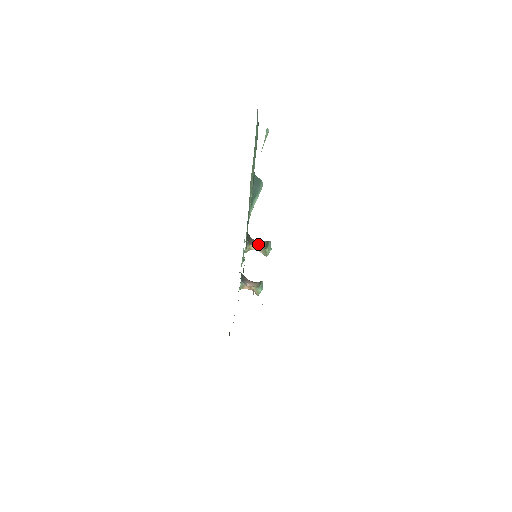
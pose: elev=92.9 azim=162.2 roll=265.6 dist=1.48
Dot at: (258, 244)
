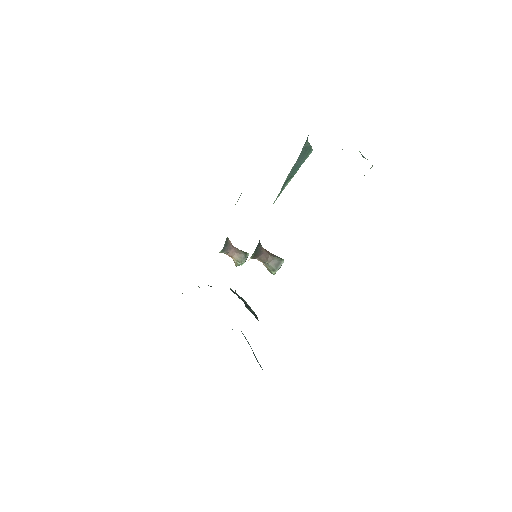
Dot at: (266, 259)
